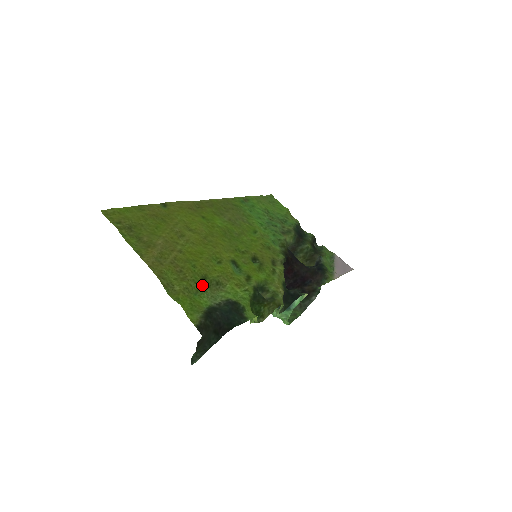
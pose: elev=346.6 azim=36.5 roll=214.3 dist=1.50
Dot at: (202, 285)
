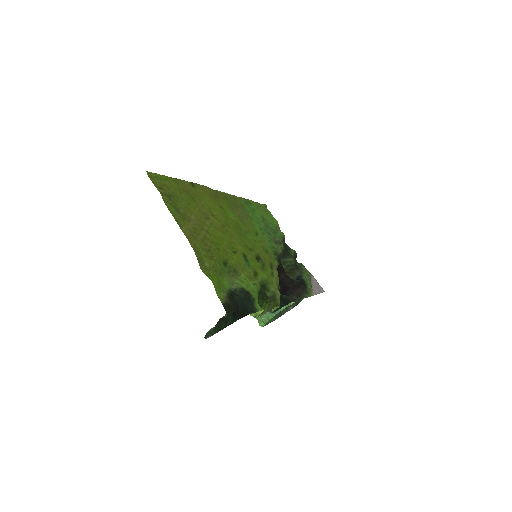
Dot at: (224, 268)
